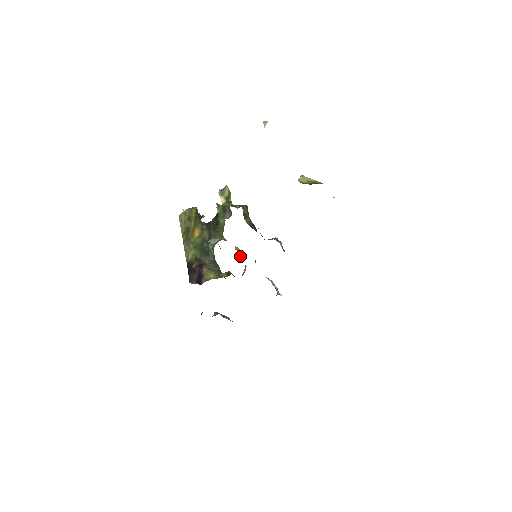
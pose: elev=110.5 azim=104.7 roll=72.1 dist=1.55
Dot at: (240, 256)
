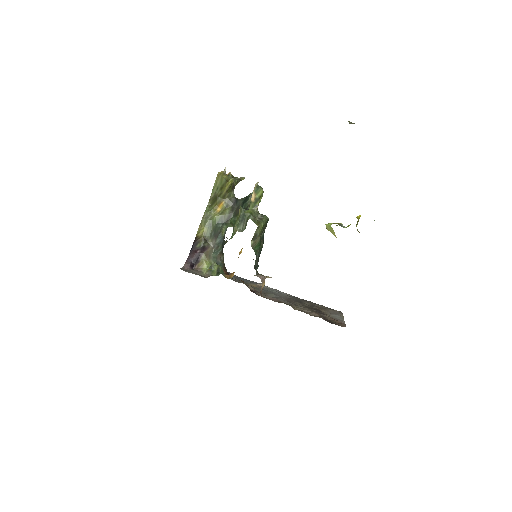
Dot at: (238, 257)
